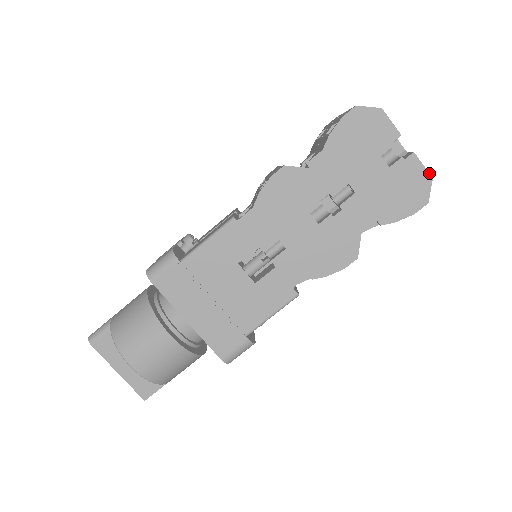
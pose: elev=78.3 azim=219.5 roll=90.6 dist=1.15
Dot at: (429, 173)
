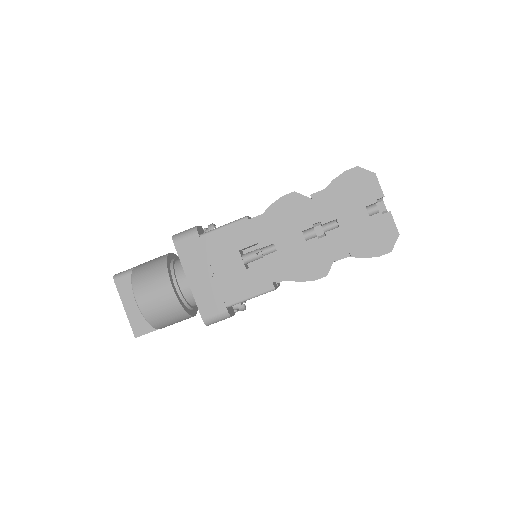
Dot at: occluded
